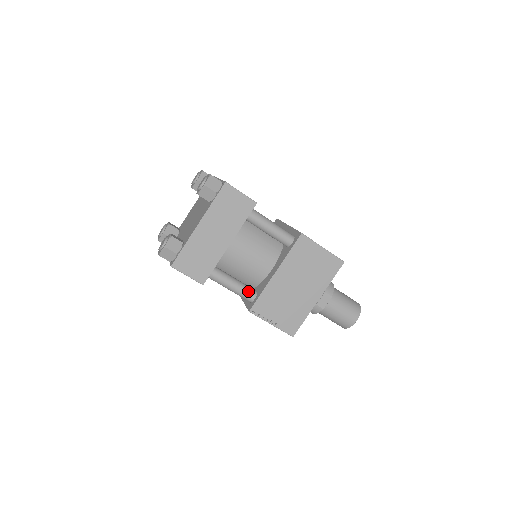
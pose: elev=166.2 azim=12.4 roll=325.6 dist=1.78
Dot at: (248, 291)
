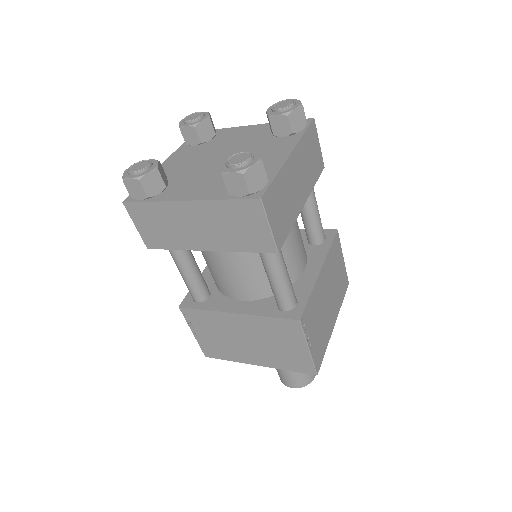
Dot at: occluded
